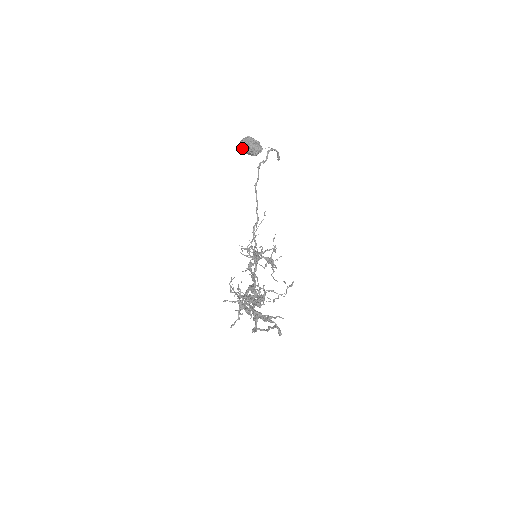
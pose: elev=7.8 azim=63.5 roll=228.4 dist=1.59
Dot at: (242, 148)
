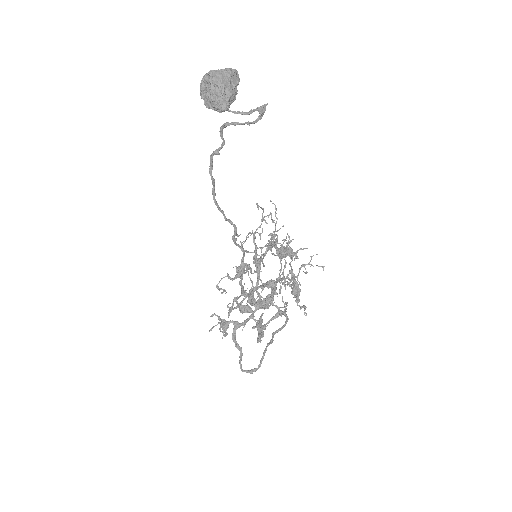
Dot at: occluded
